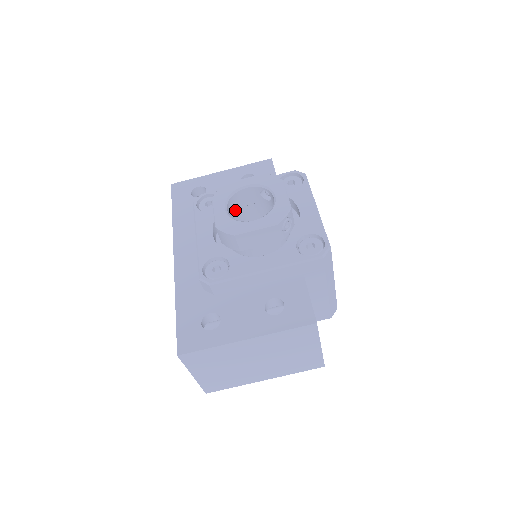
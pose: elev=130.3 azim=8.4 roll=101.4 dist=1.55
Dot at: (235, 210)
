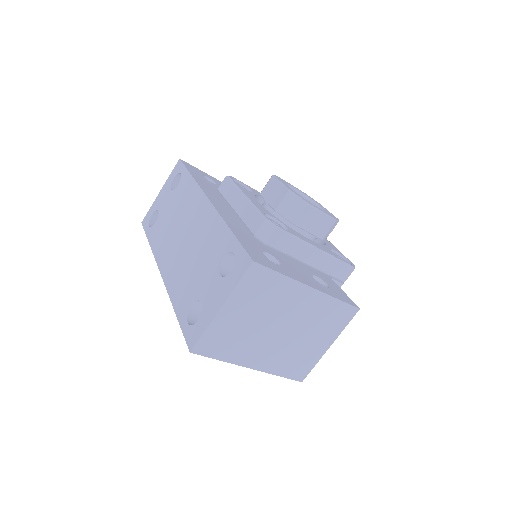
Dot at: occluded
